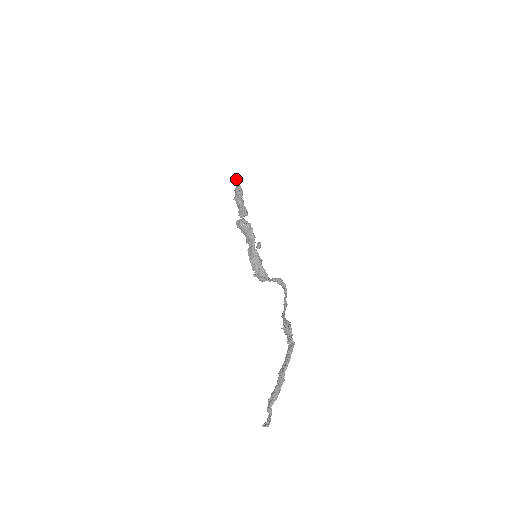
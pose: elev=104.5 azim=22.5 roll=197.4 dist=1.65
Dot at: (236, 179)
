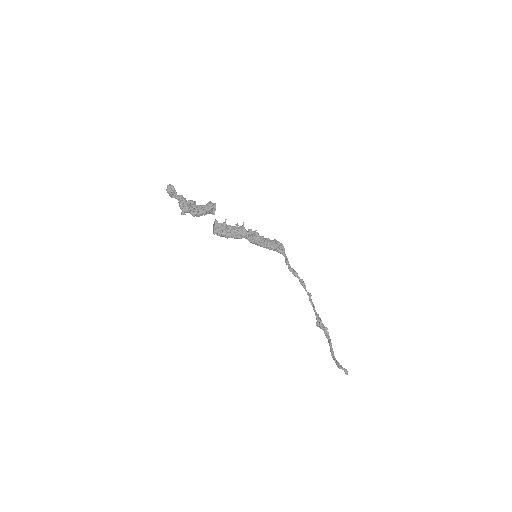
Dot at: occluded
